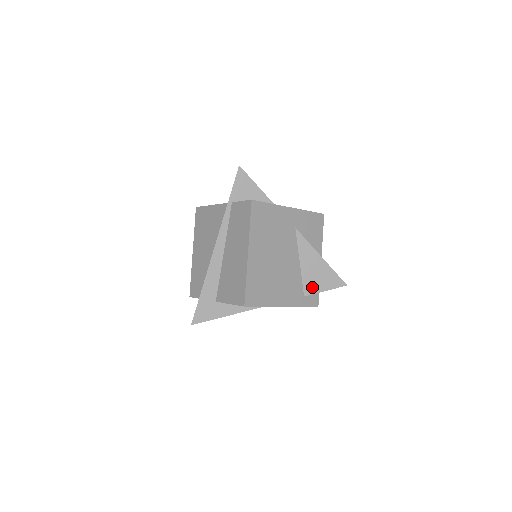
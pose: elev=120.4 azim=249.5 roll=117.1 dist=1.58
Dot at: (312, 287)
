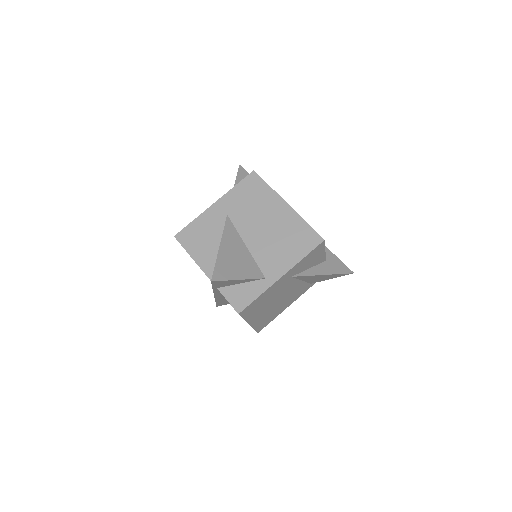
Dot at: (318, 281)
